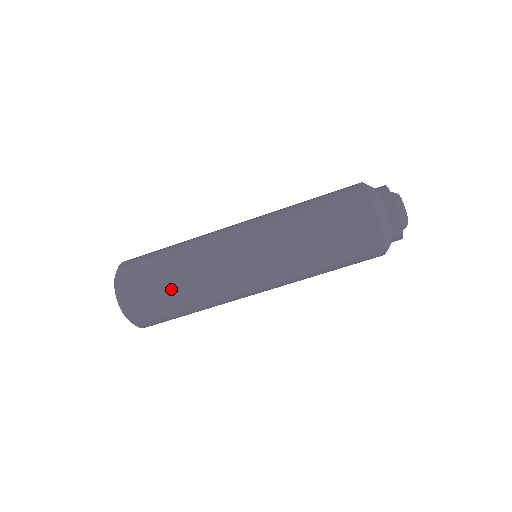
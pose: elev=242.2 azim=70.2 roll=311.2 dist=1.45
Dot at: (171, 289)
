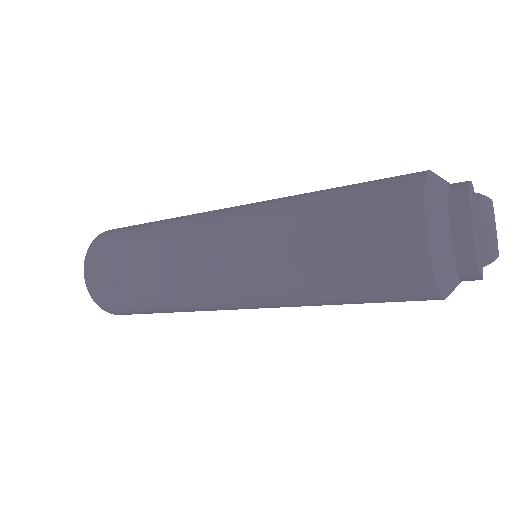
Dot at: (133, 271)
